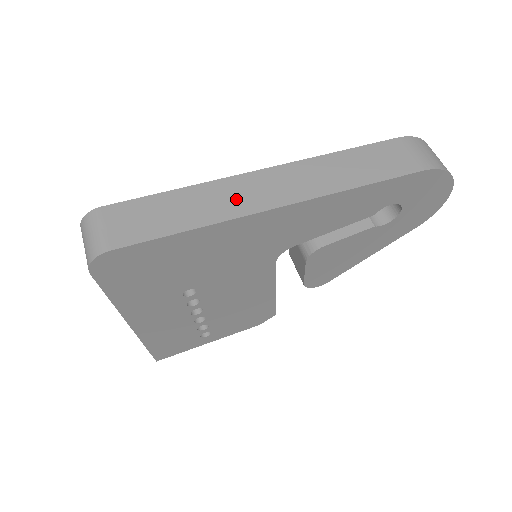
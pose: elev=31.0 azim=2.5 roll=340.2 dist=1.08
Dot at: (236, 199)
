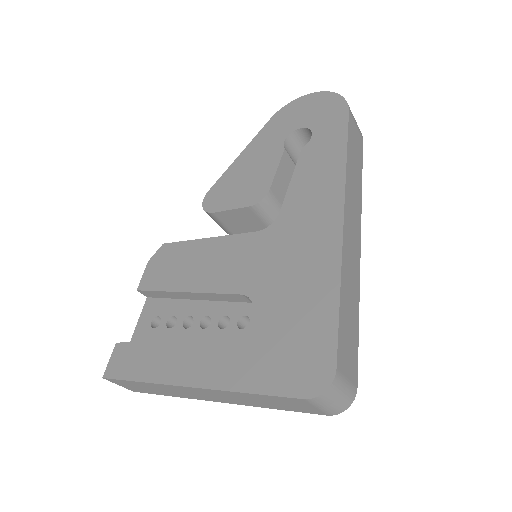
Dot at: (353, 261)
